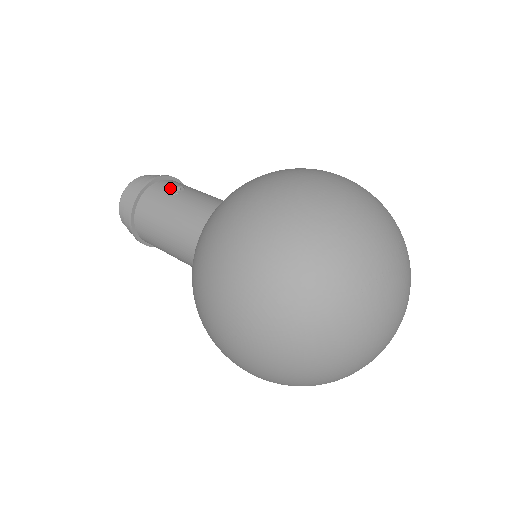
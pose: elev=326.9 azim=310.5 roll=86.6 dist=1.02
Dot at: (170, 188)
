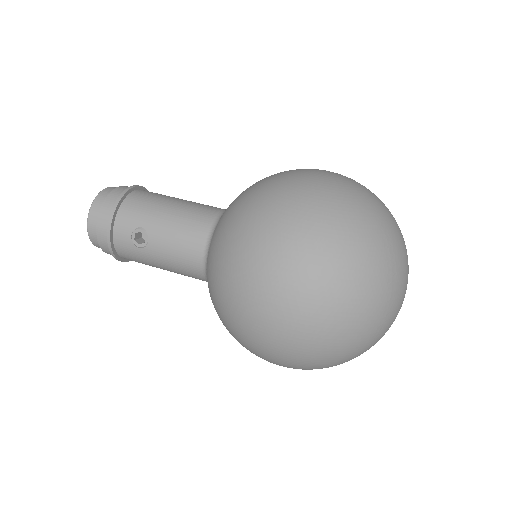
Dot at: (133, 238)
